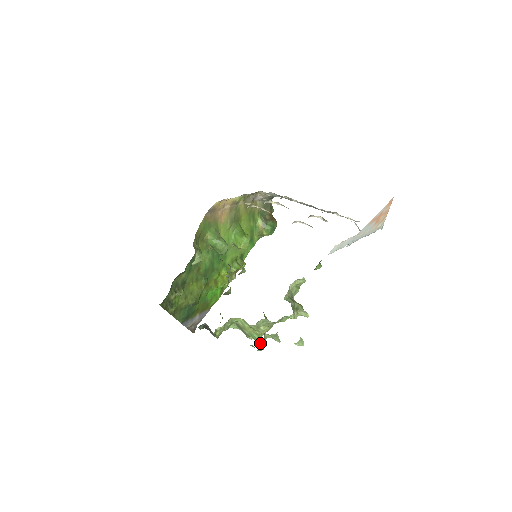
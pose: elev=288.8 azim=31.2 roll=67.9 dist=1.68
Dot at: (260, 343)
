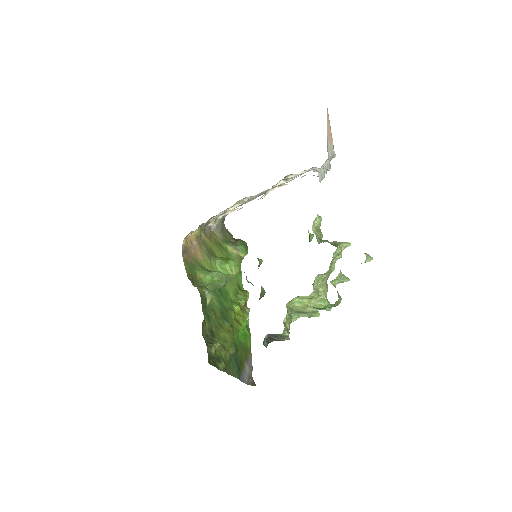
Dot at: occluded
